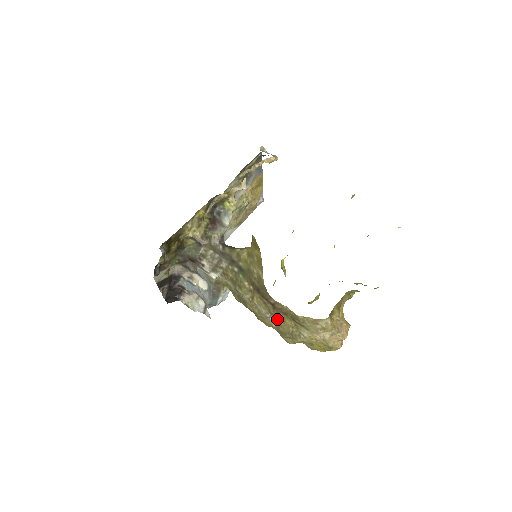
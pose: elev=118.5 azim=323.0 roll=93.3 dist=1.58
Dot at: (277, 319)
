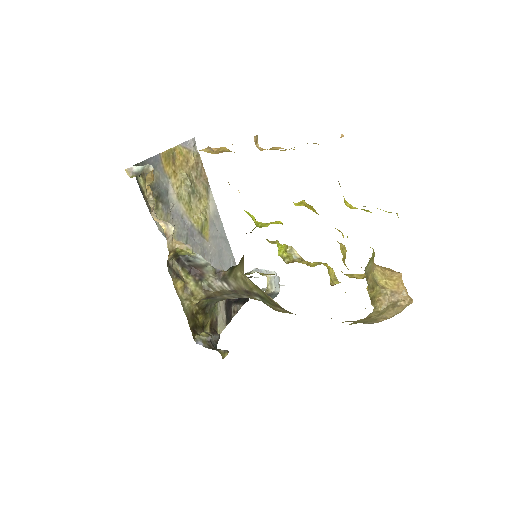
Dot at: occluded
